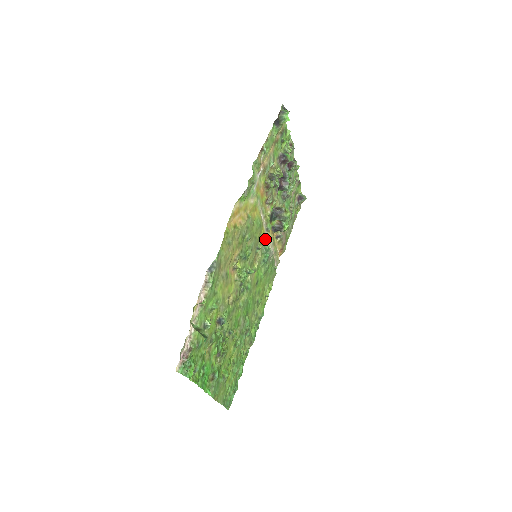
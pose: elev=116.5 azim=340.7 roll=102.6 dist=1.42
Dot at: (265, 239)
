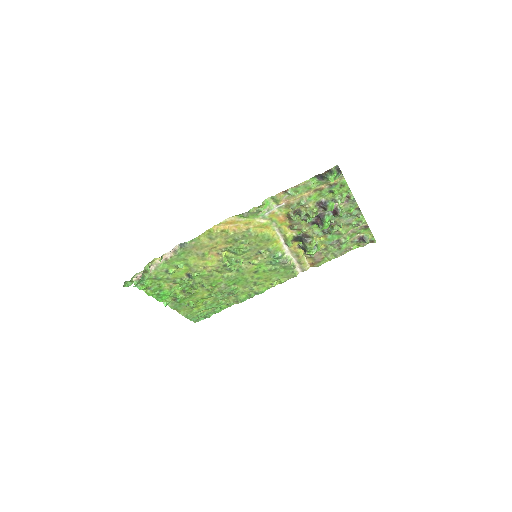
Dot at: (280, 249)
